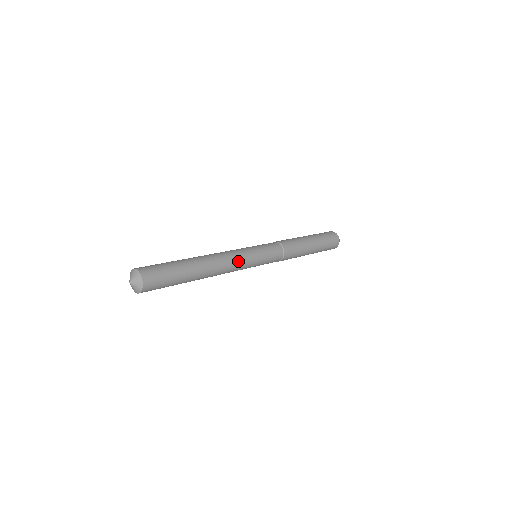
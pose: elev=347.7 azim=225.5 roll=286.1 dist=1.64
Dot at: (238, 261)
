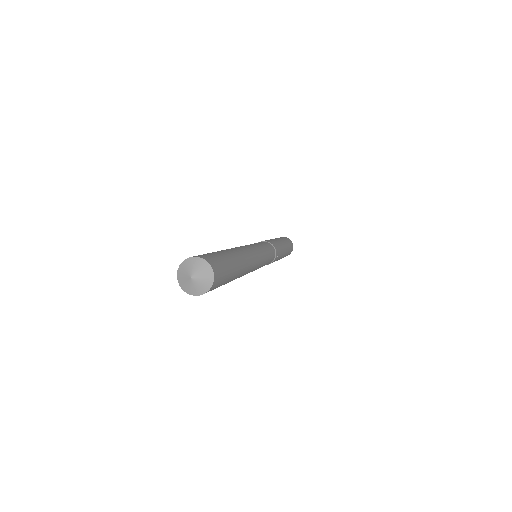
Dot at: (257, 266)
